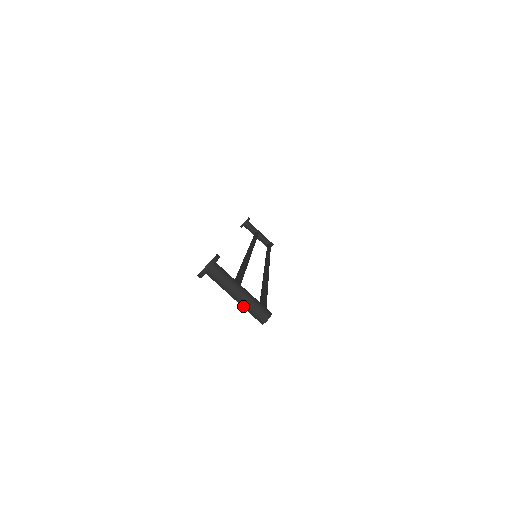
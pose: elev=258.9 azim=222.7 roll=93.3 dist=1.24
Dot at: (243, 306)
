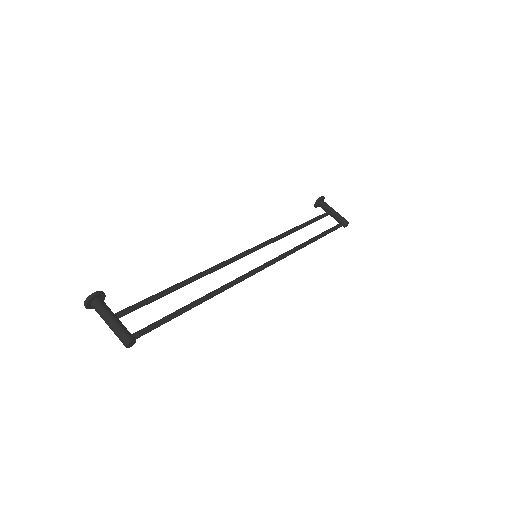
Dot at: (114, 333)
